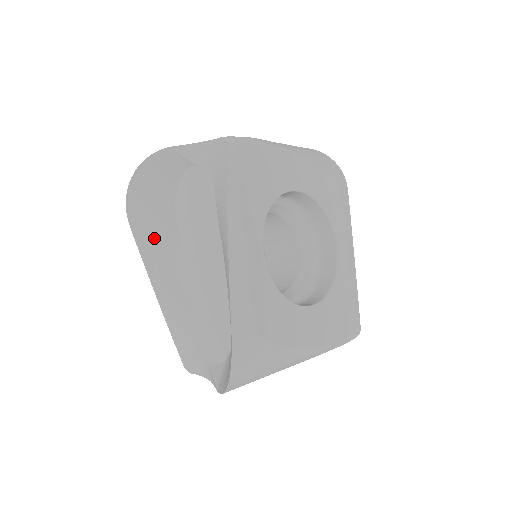
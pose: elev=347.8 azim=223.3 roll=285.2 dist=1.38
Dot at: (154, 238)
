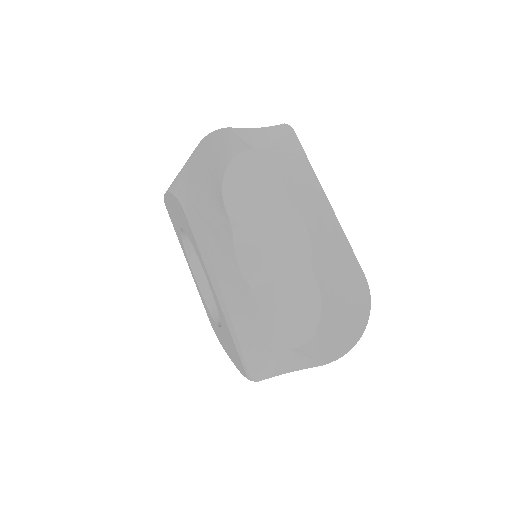
Dot at: (214, 223)
